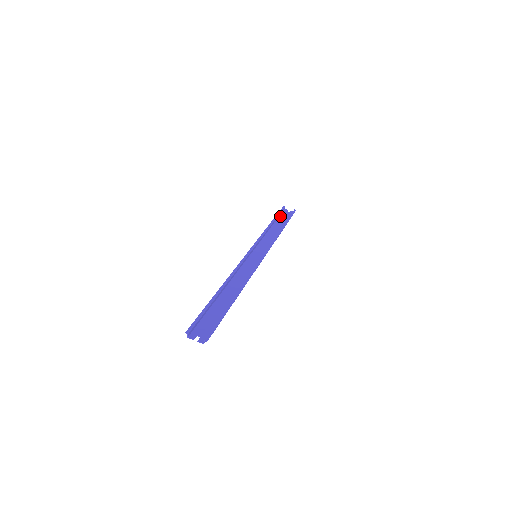
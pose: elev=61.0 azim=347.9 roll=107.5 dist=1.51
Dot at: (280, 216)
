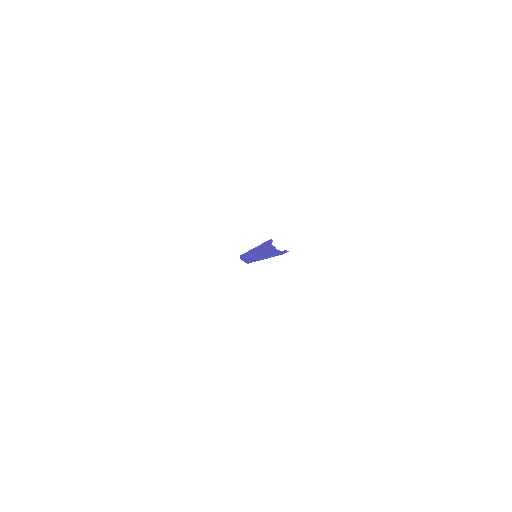
Dot at: (242, 258)
